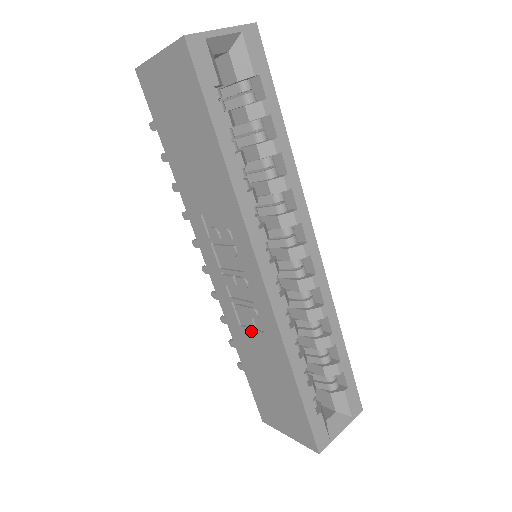
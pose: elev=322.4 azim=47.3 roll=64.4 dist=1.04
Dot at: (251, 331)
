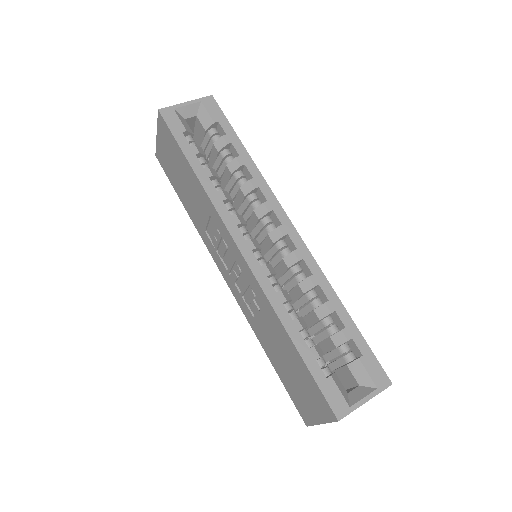
Dot at: (258, 315)
